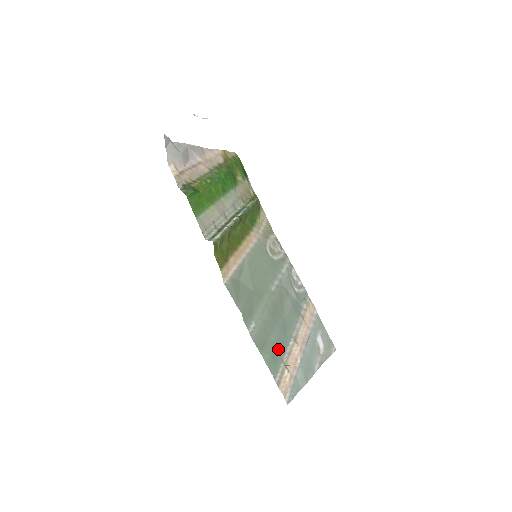
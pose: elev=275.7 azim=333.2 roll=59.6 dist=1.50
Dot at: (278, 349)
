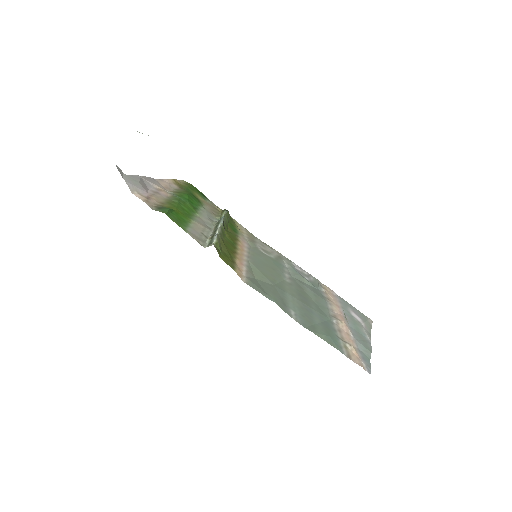
Dot at: (328, 328)
